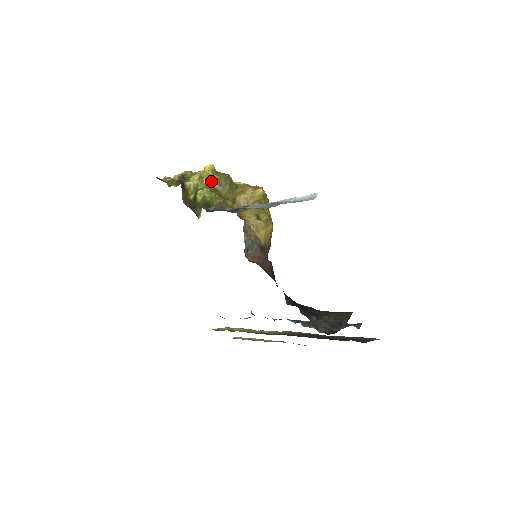
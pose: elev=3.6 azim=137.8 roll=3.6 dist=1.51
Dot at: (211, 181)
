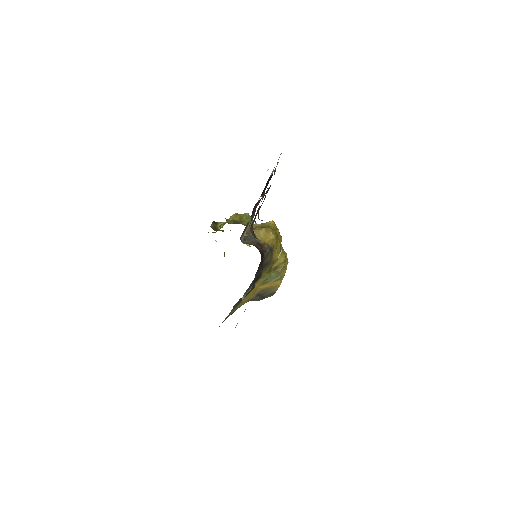
Dot at: (235, 218)
